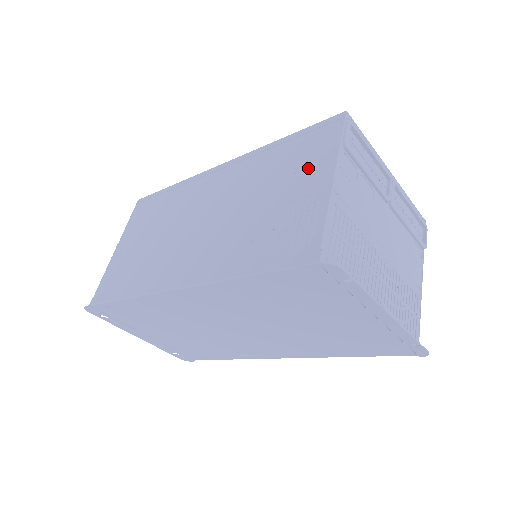
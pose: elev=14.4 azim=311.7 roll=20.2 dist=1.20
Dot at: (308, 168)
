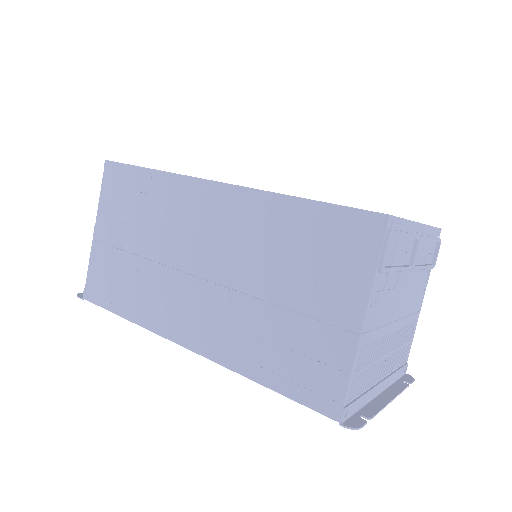
Dot at: (334, 282)
